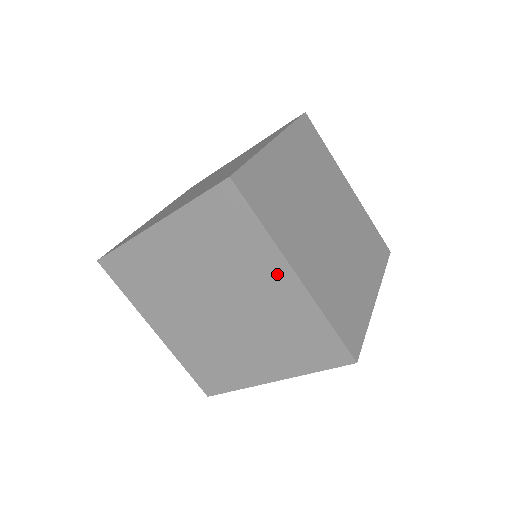
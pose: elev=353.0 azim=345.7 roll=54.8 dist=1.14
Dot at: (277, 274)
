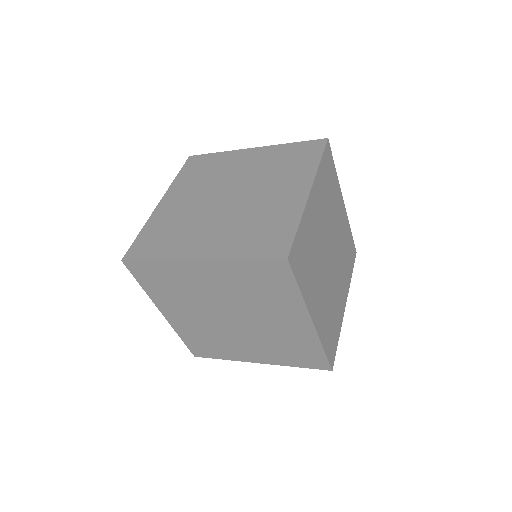
Dot at: (298, 187)
